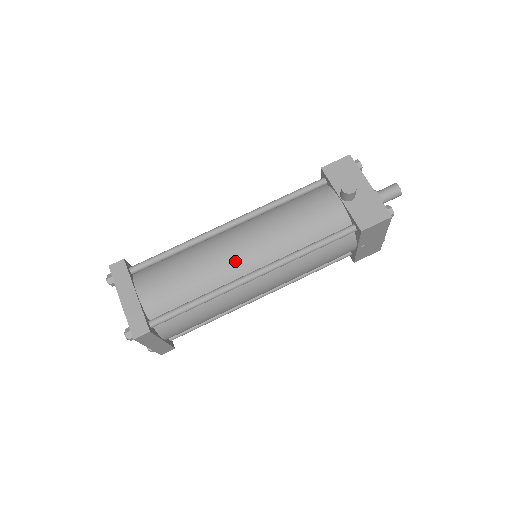
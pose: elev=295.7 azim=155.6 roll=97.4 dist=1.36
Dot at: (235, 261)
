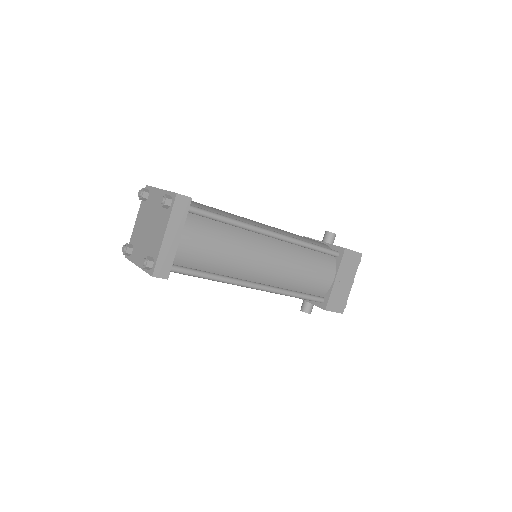
Dot at: (255, 223)
